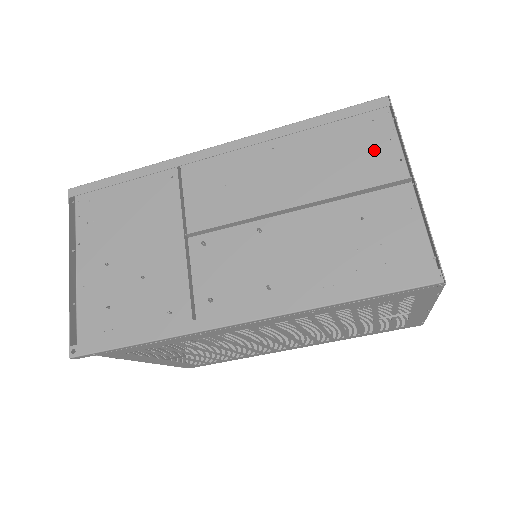
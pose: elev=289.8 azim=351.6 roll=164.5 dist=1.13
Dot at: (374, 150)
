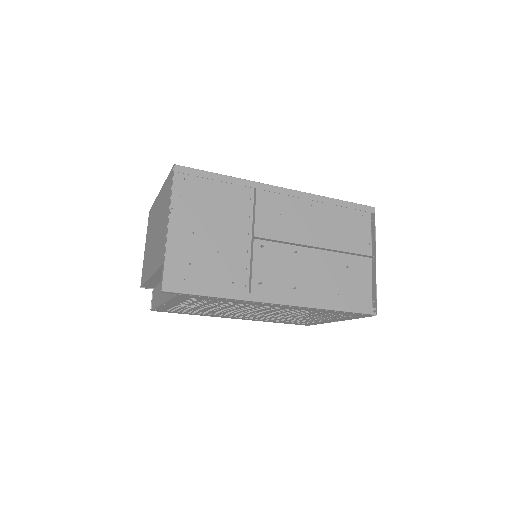
Dot at: (359, 232)
